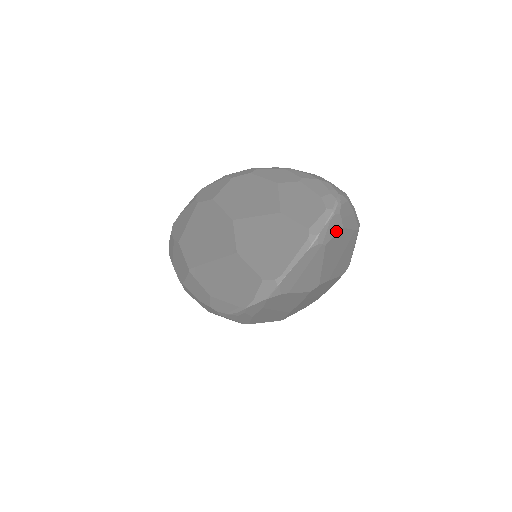
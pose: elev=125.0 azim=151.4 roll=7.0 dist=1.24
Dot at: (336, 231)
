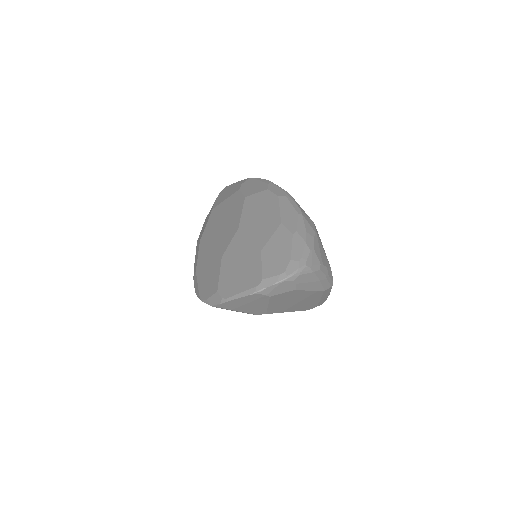
Dot at: (286, 290)
